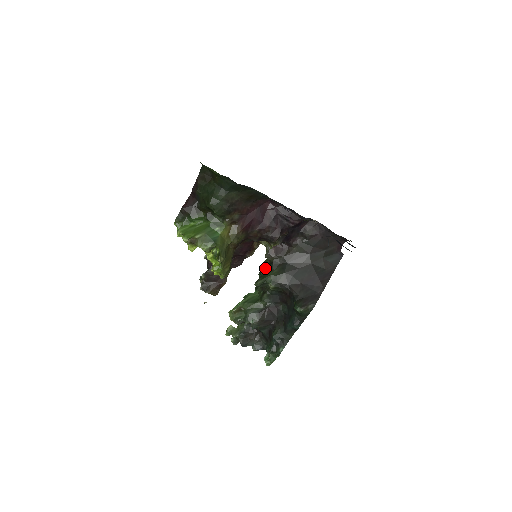
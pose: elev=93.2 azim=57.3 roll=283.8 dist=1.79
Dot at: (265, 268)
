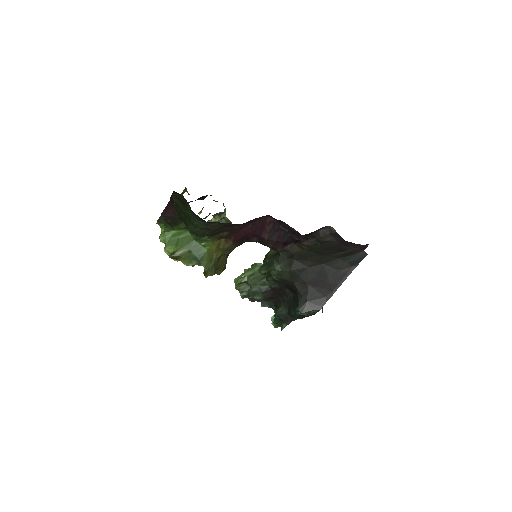
Dot at: (271, 256)
